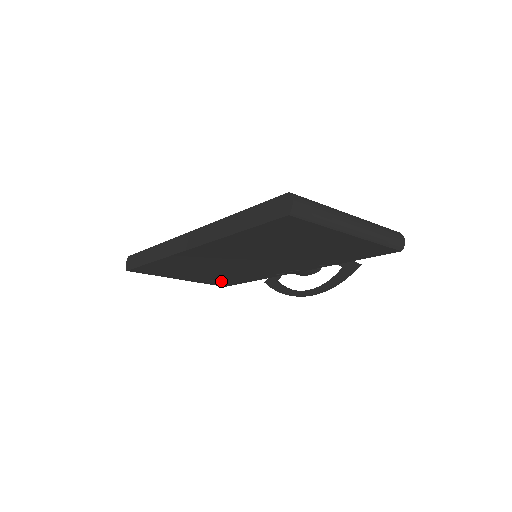
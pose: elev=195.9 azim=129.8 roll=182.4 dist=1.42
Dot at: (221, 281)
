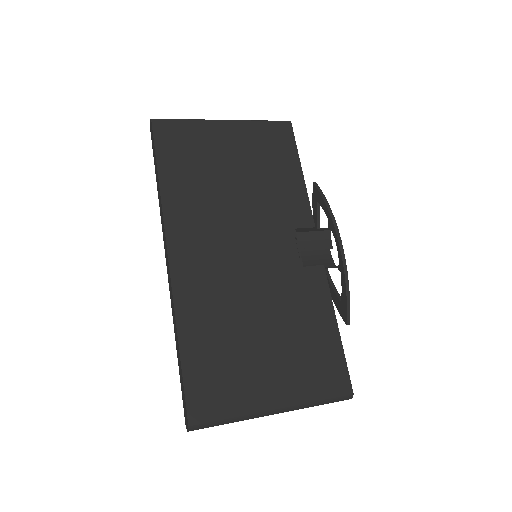
Dot at: occluded
